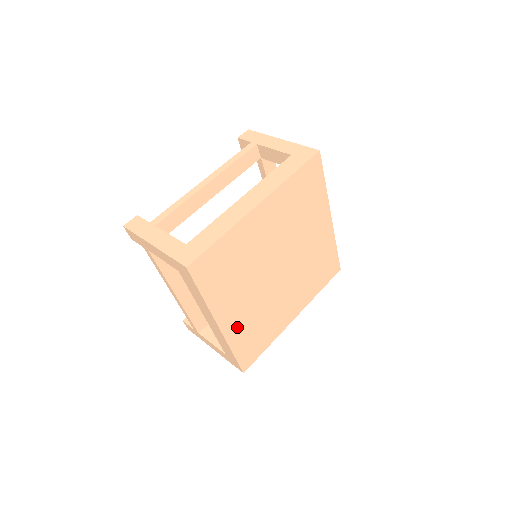
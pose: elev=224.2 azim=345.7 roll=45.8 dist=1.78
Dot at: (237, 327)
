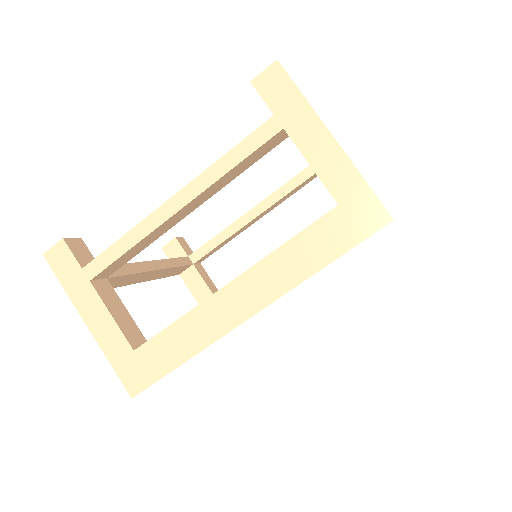
Dot at: occluded
